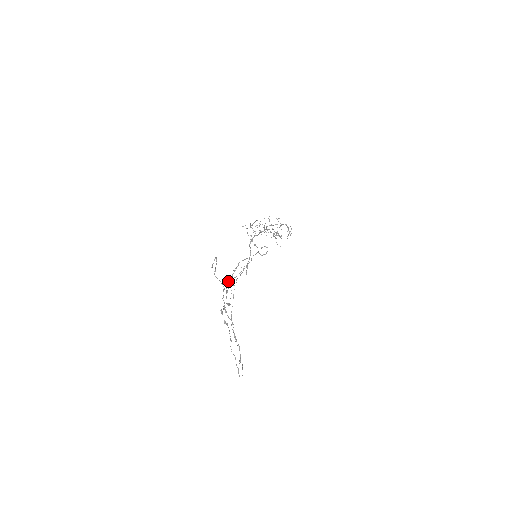
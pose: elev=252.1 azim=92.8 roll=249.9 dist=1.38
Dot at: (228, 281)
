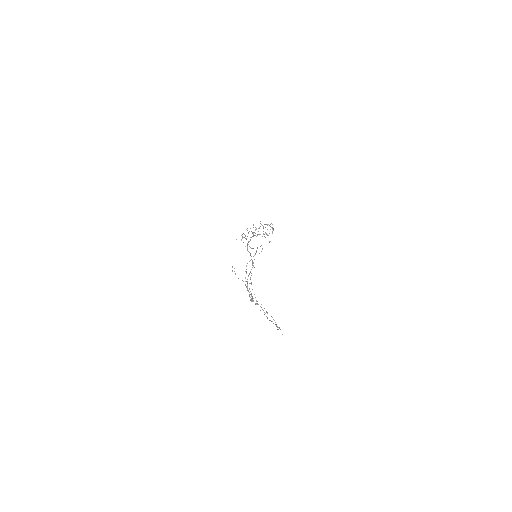
Dot at: occluded
